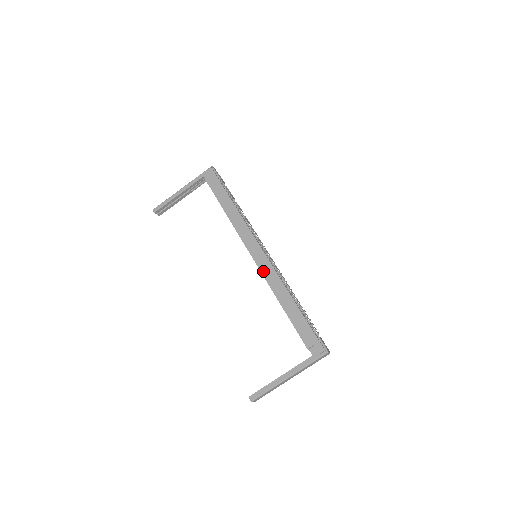
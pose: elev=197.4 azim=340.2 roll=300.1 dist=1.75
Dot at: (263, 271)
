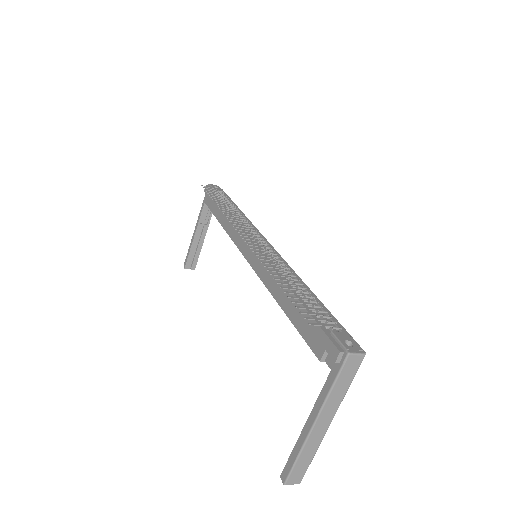
Dot at: (257, 270)
